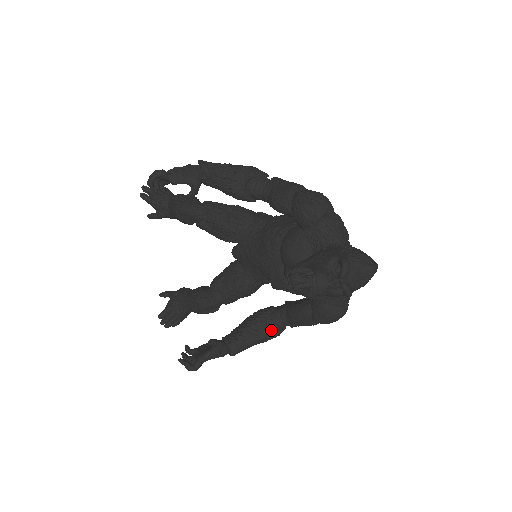
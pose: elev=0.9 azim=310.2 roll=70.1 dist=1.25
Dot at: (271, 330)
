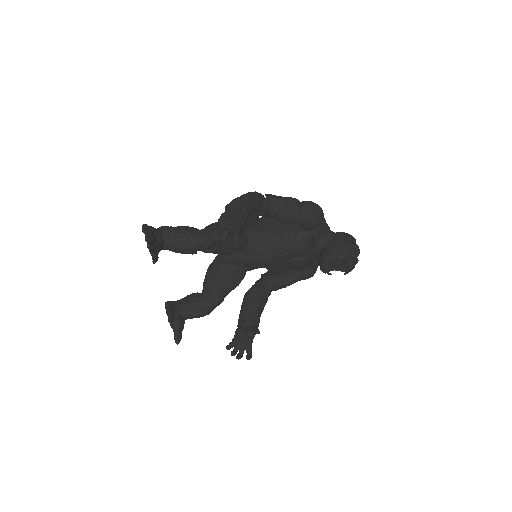
Dot at: (266, 299)
